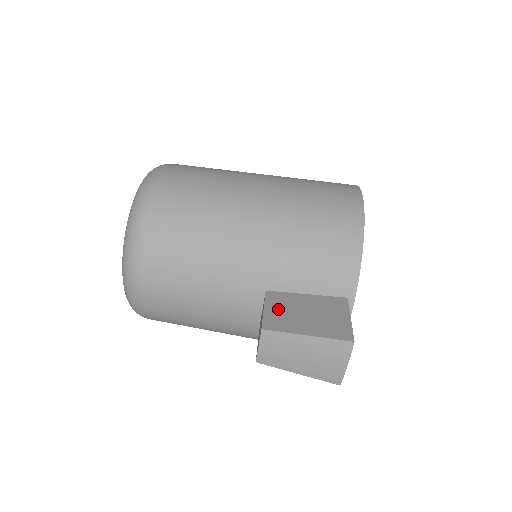
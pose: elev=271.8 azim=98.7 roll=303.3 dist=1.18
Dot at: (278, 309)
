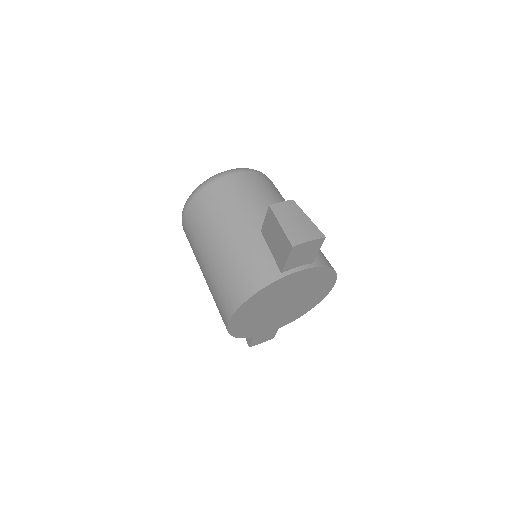
Dot at: occluded
